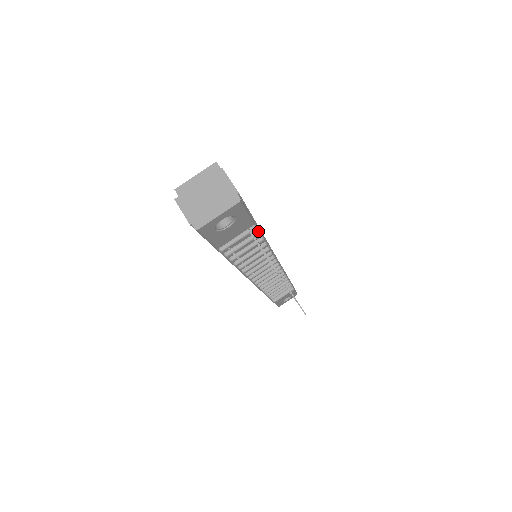
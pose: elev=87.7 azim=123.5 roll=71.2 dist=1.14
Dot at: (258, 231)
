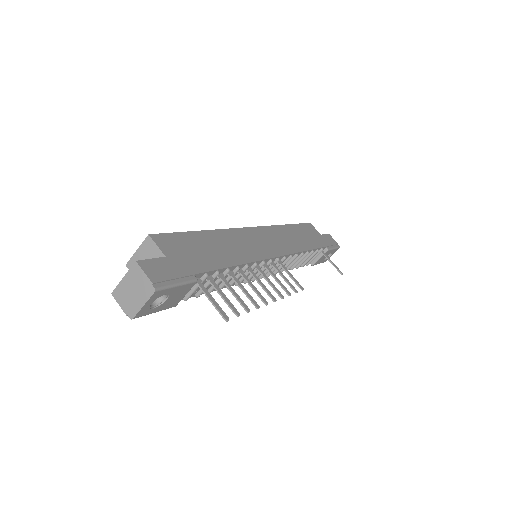
Dot at: (216, 271)
